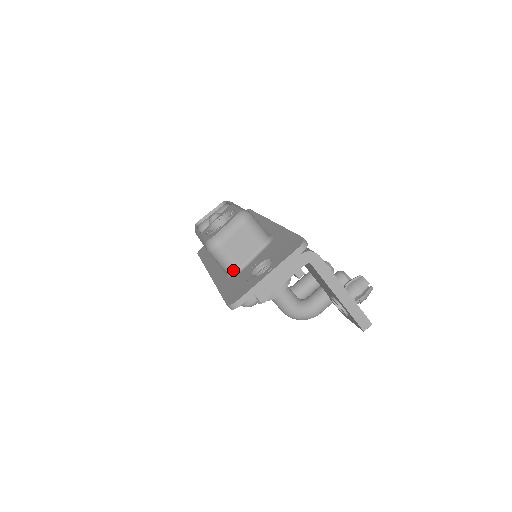
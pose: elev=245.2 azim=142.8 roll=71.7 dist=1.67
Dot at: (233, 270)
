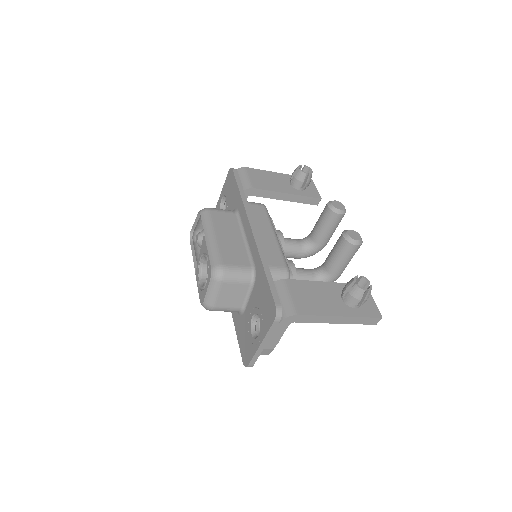
Dot at: occluded
